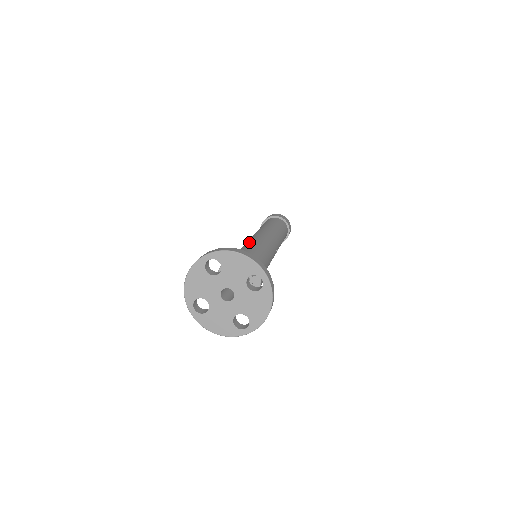
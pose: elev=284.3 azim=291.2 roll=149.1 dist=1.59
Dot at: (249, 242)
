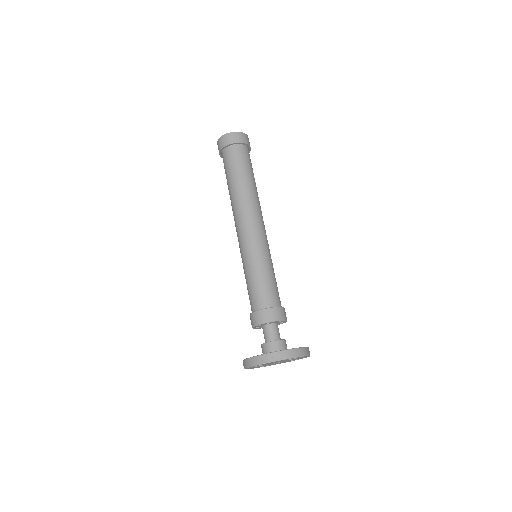
Dot at: (246, 261)
